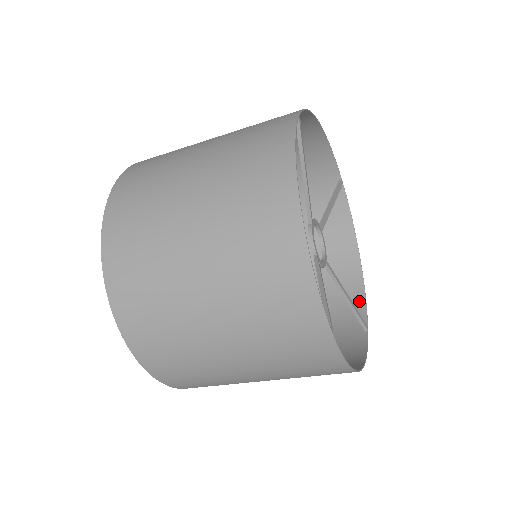
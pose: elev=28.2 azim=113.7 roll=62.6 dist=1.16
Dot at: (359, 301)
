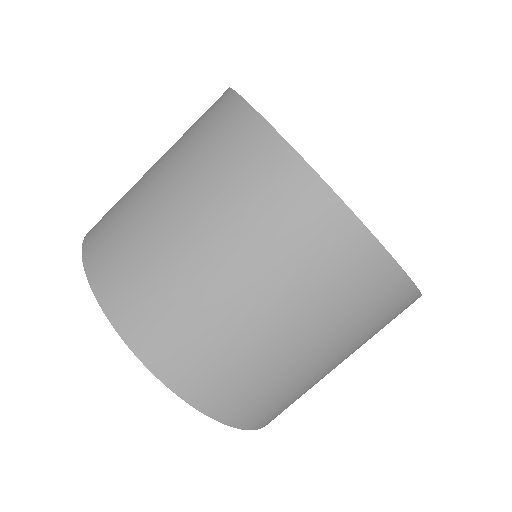
Dot at: occluded
